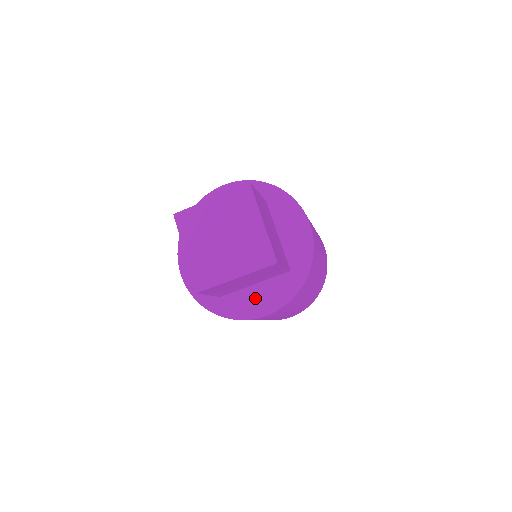
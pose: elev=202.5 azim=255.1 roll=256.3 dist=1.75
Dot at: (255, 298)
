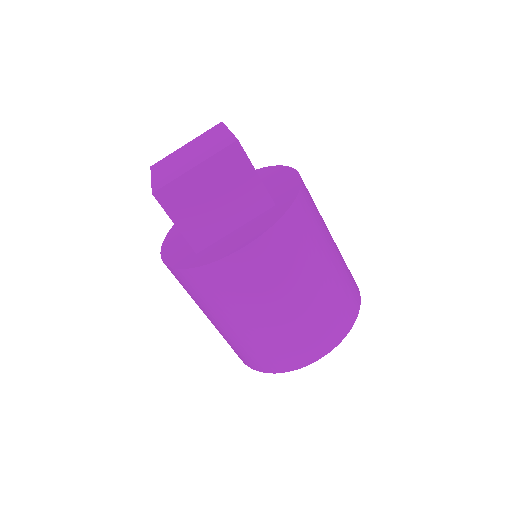
Dot at: (234, 239)
